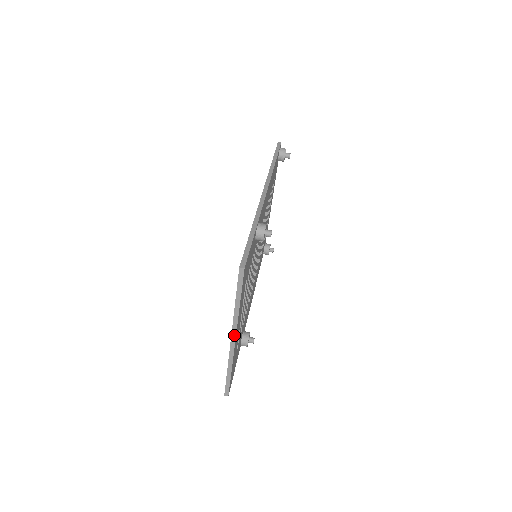
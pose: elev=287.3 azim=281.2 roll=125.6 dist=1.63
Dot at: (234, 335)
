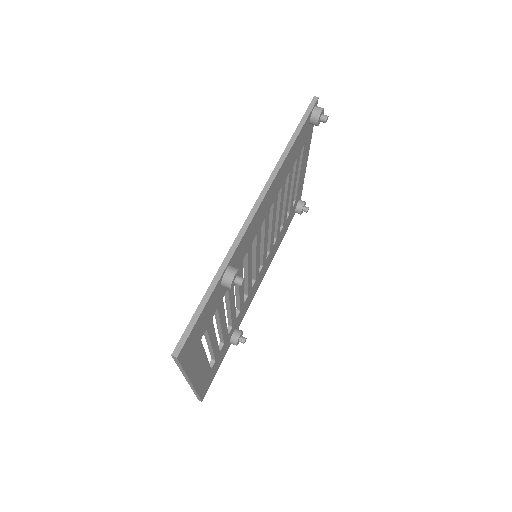
Dot at: (189, 382)
